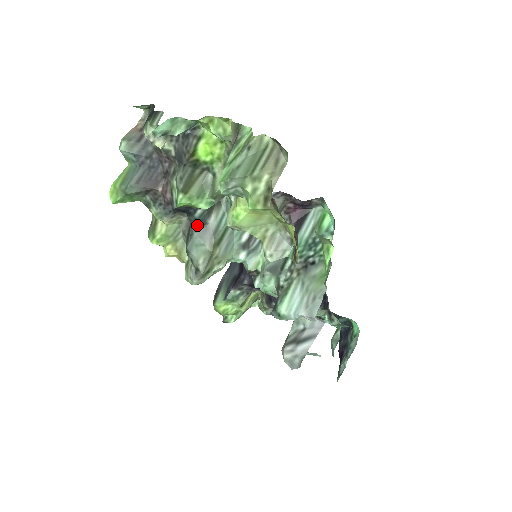
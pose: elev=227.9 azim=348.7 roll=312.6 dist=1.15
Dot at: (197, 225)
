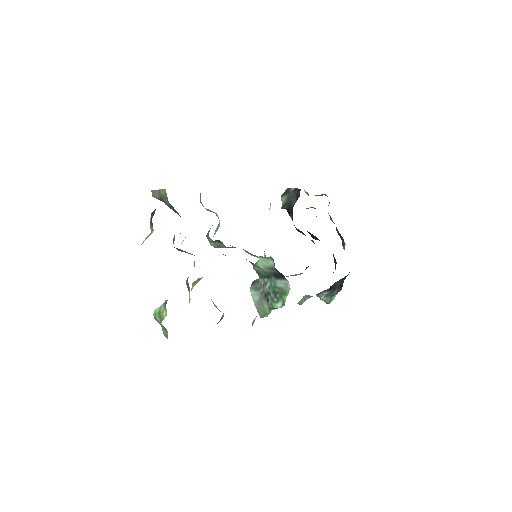
Dot at: occluded
